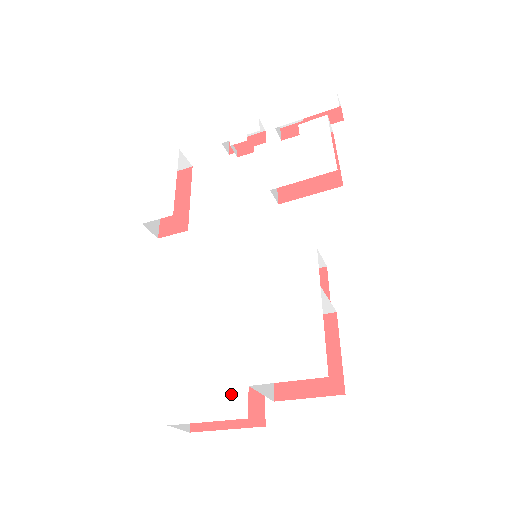
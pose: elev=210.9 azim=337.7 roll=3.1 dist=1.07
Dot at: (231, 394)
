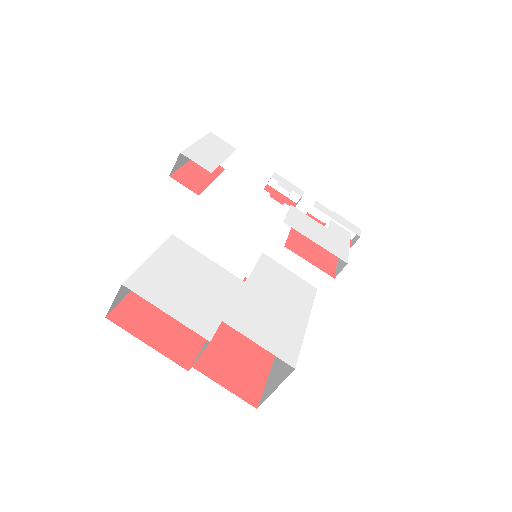
Dot at: (203, 313)
